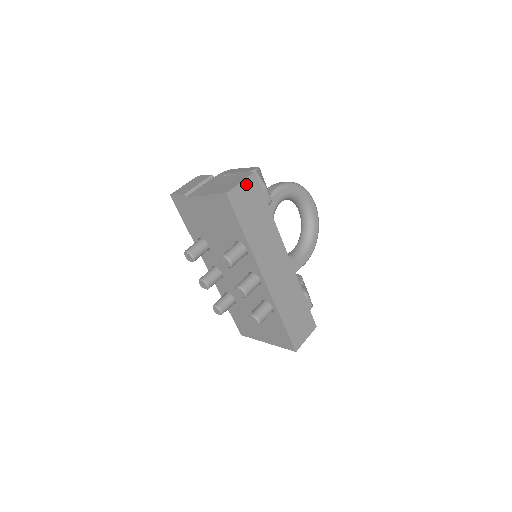
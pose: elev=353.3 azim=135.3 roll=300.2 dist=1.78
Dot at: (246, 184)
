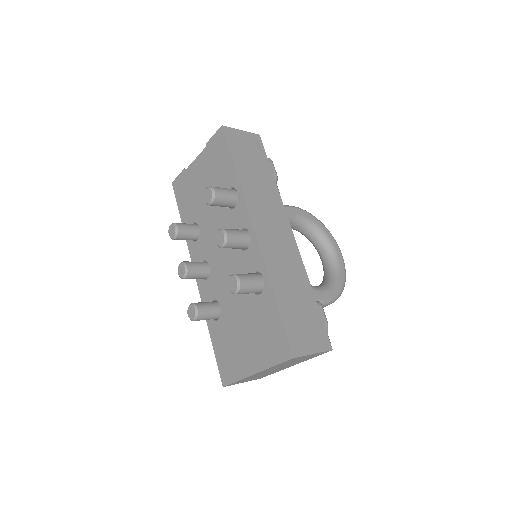
Dot at: (247, 136)
